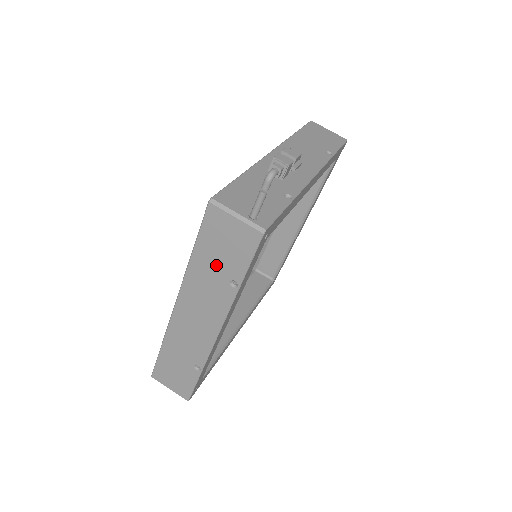
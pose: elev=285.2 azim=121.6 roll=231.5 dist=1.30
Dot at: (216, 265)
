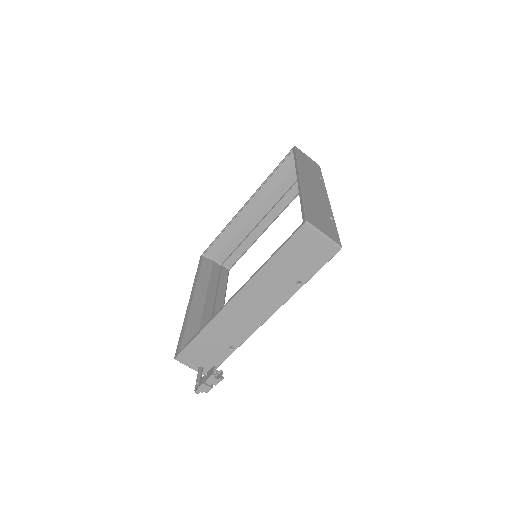
Dot at: occluded
